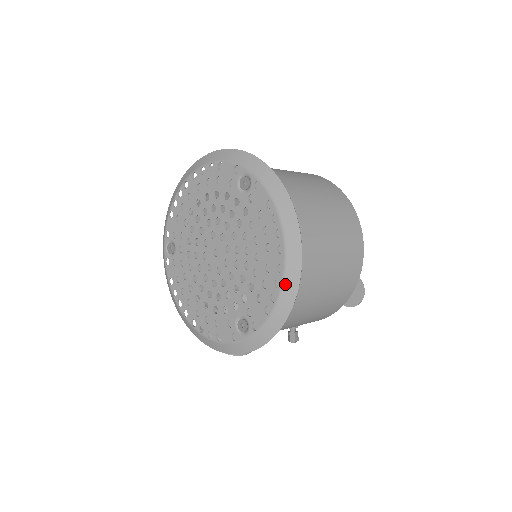
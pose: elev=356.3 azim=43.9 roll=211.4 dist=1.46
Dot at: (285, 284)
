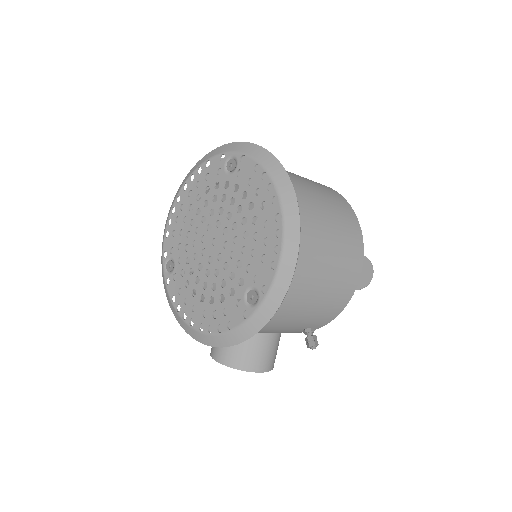
Dot at: (286, 229)
